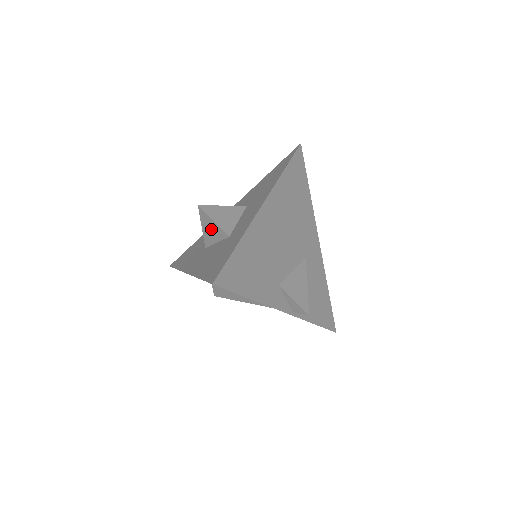
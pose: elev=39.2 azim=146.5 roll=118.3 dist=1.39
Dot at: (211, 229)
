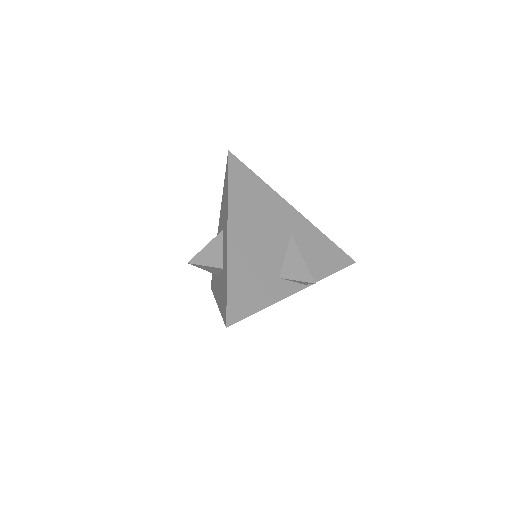
Dot at: (209, 269)
